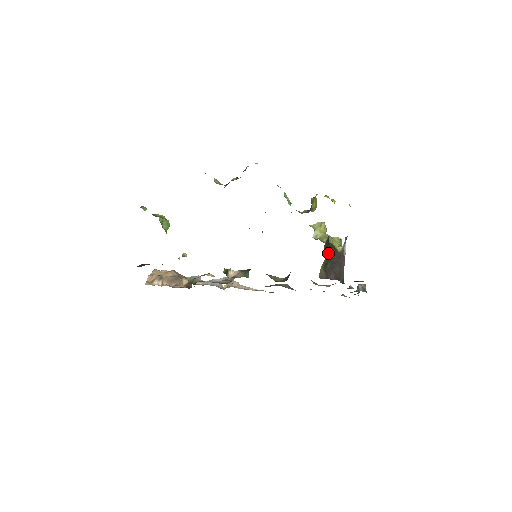
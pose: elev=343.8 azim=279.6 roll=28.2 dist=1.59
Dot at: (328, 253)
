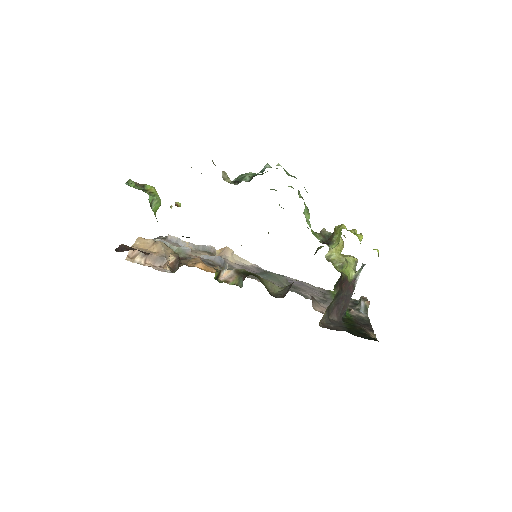
Dot at: (337, 291)
